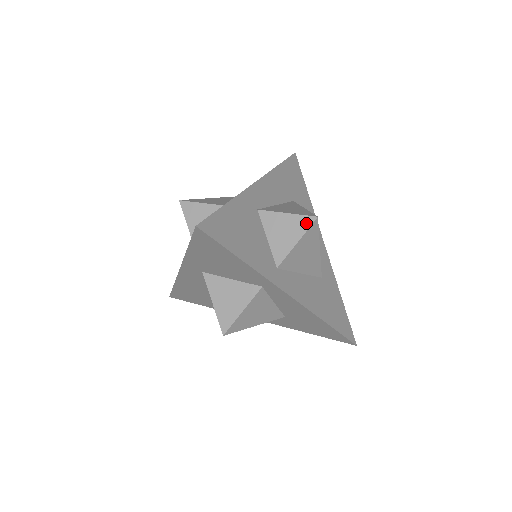
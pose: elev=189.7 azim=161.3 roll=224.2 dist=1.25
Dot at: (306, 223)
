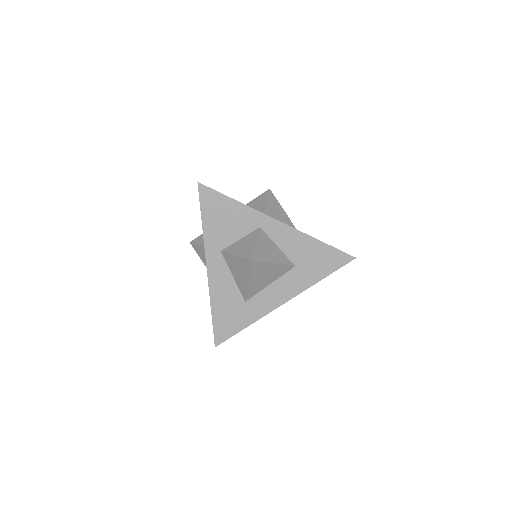
Dot at: (265, 194)
